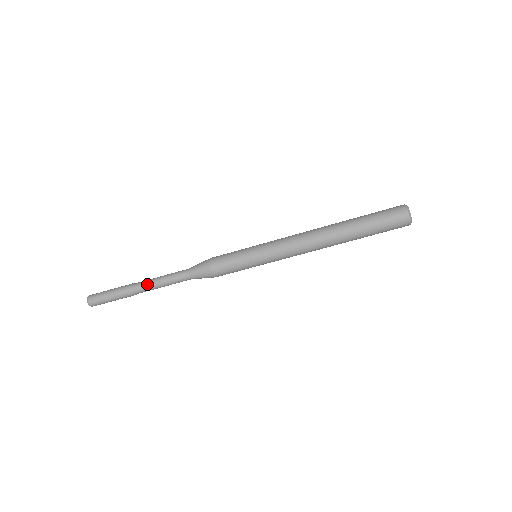
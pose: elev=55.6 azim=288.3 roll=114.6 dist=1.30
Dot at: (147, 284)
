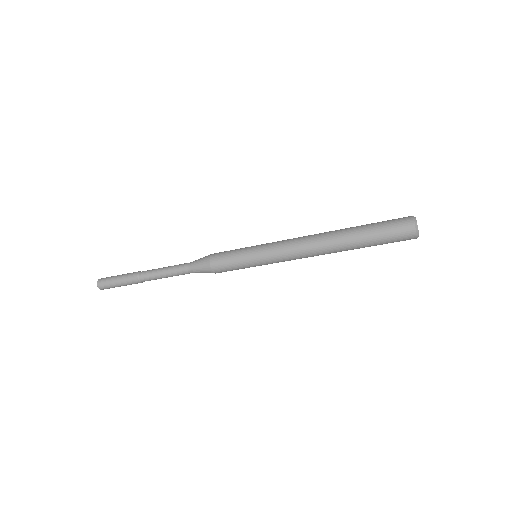
Dot at: (151, 277)
